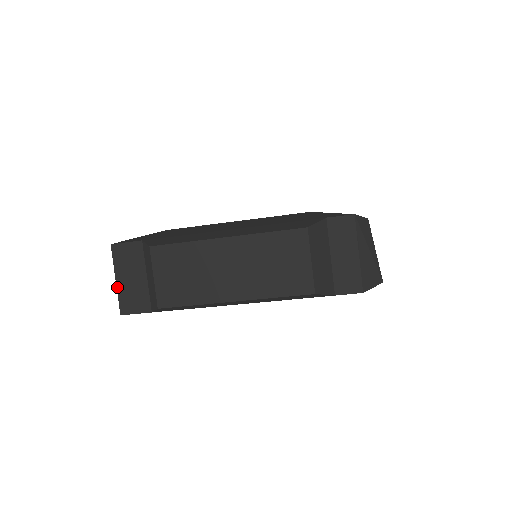
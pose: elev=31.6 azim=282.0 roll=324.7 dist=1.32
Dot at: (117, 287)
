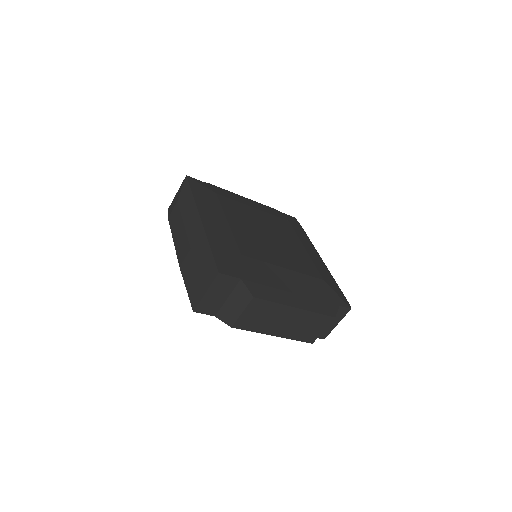
Dot at: (203, 297)
